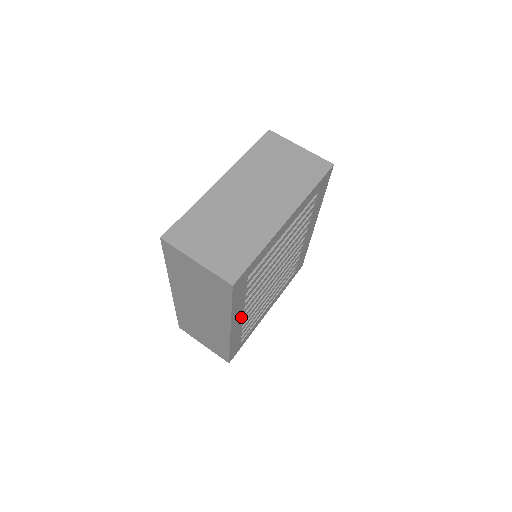
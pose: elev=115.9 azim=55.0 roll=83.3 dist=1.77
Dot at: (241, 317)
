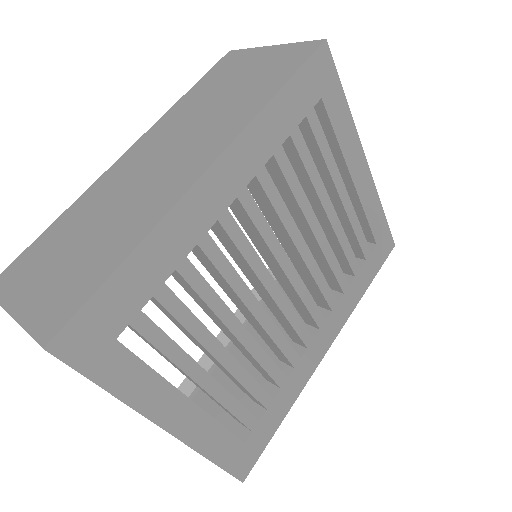
Dot at: (230, 194)
